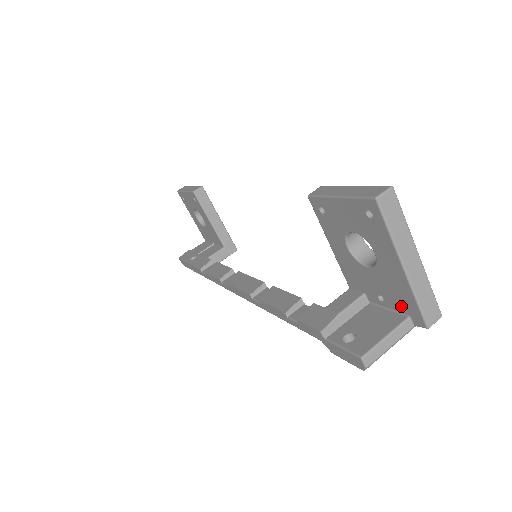
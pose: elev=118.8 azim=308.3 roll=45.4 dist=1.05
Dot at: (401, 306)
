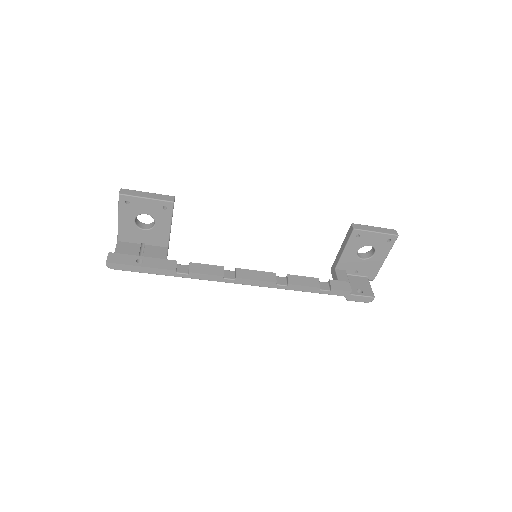
Dot at: (367, 274)
